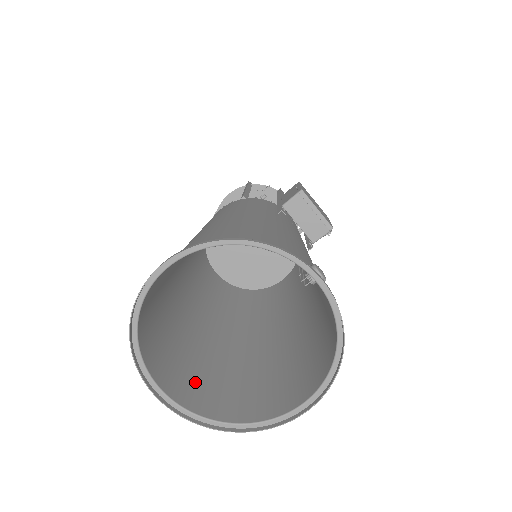
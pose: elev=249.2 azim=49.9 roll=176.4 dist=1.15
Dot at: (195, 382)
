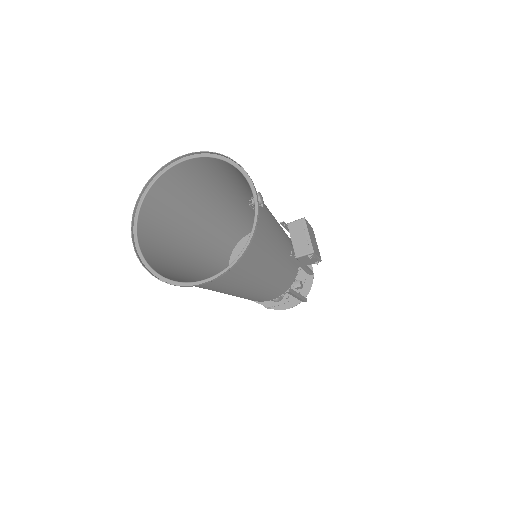
Dot at: (159, 260)
